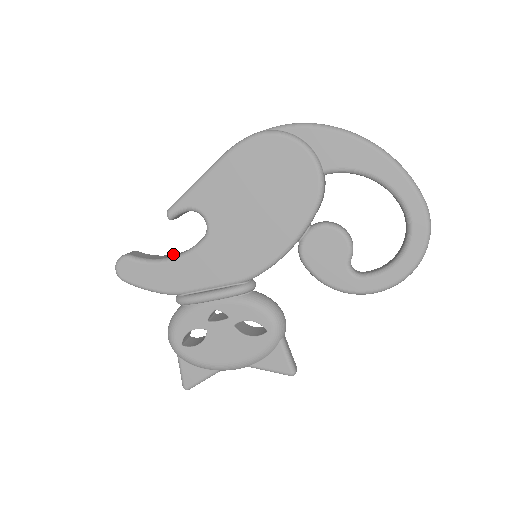
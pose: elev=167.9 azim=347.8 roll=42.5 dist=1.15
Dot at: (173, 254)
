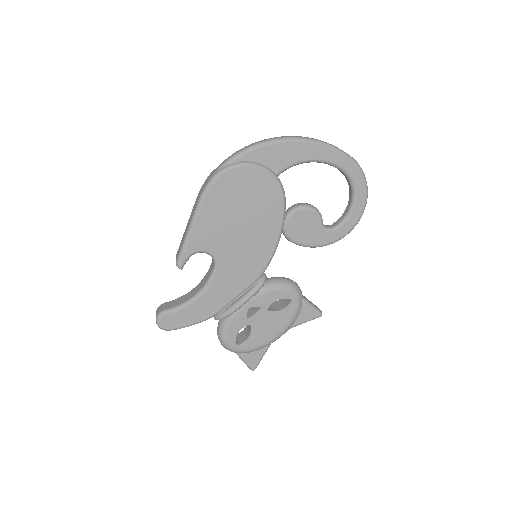
Dot at: (192, 289)
